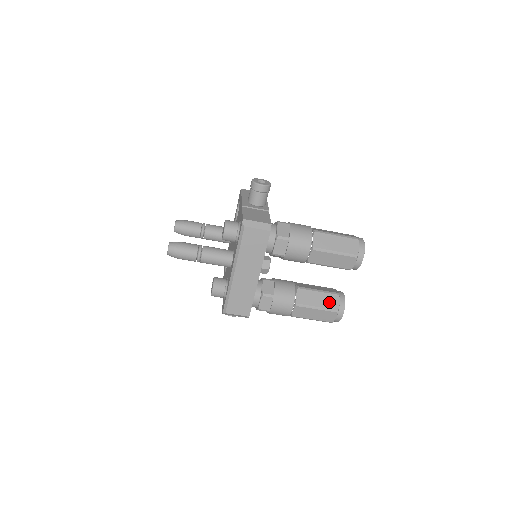
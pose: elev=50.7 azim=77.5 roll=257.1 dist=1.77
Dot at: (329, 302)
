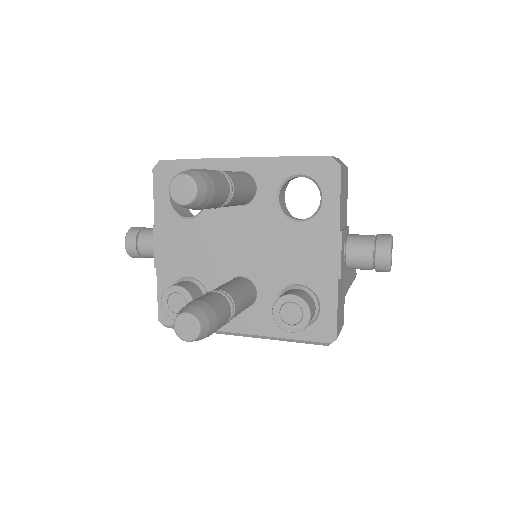
Dot at: occluded
